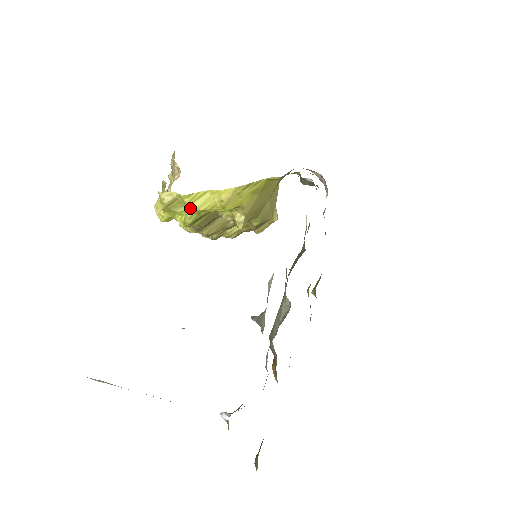
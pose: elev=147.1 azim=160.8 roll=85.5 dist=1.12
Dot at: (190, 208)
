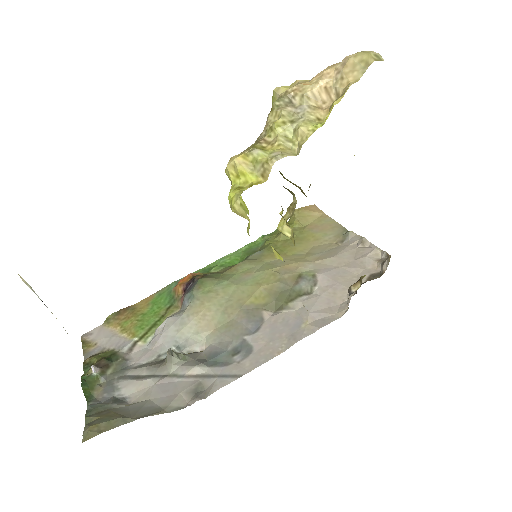
Dot at: occluded
